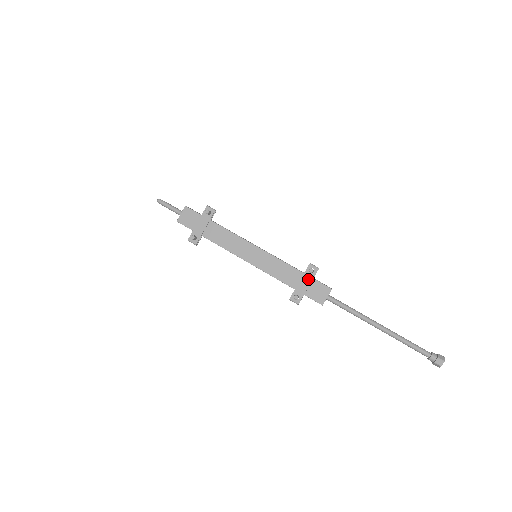
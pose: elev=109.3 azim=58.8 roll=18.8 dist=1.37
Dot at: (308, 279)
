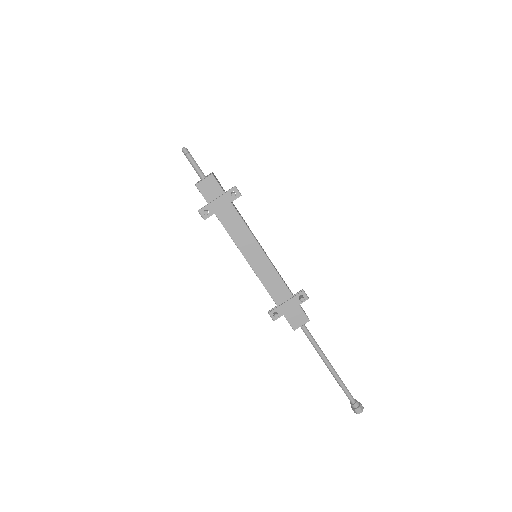
Dot at: (294, 303)
